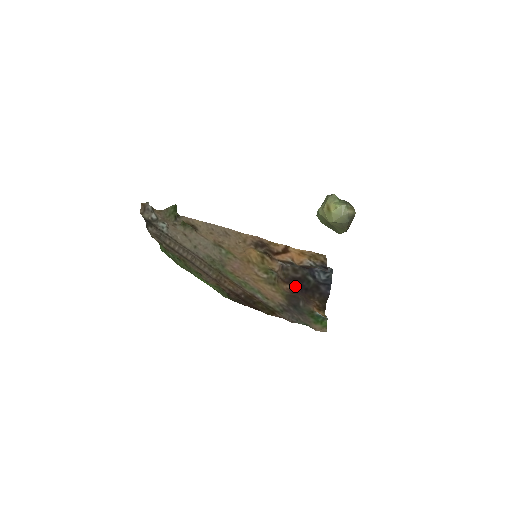
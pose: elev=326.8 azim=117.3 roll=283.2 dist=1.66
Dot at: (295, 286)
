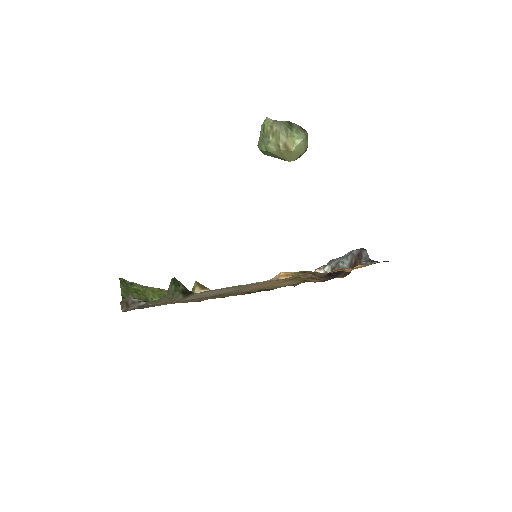
Dot at: (327, 277)
